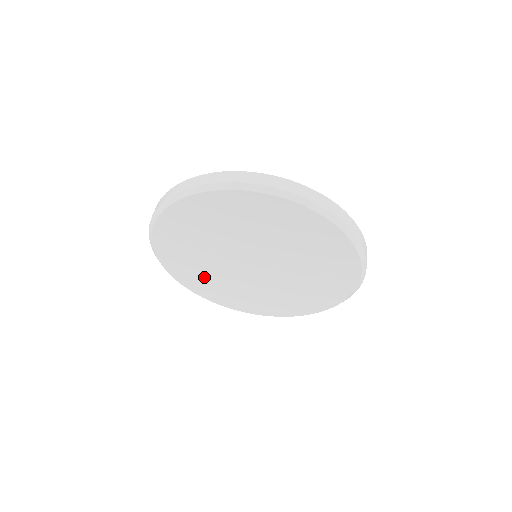
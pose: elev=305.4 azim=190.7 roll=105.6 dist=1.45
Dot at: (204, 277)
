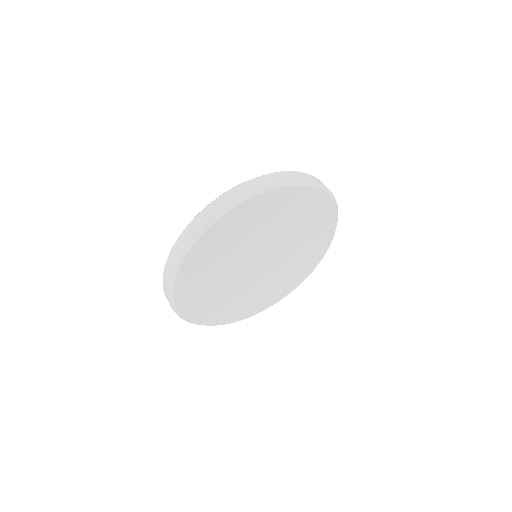
Dot at: (206, 286)
